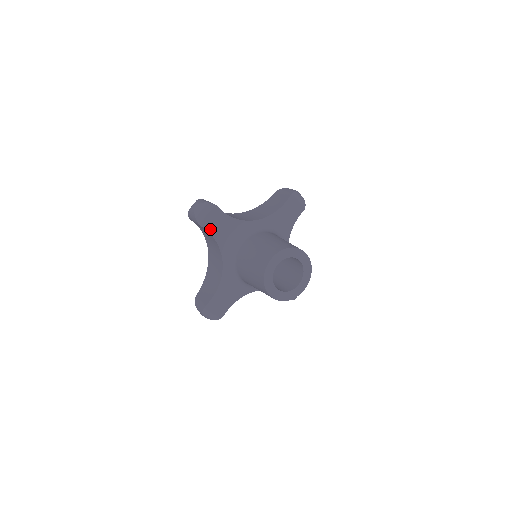
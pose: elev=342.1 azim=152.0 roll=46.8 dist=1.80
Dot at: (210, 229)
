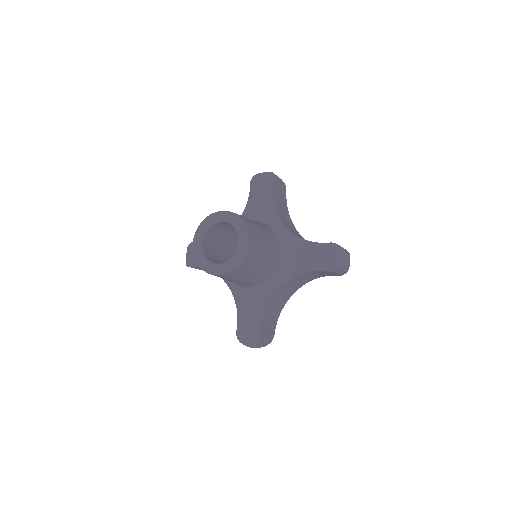
Dot at: occluded
